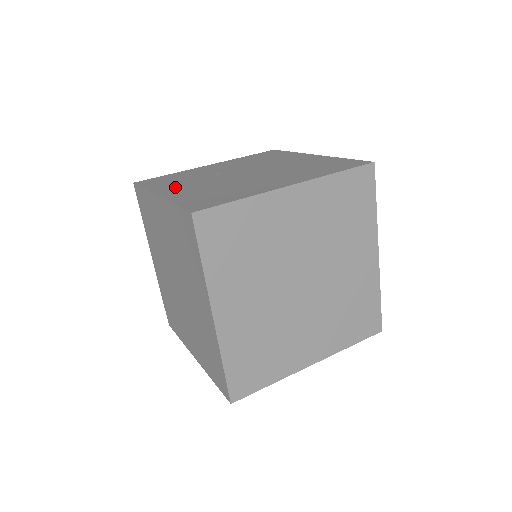
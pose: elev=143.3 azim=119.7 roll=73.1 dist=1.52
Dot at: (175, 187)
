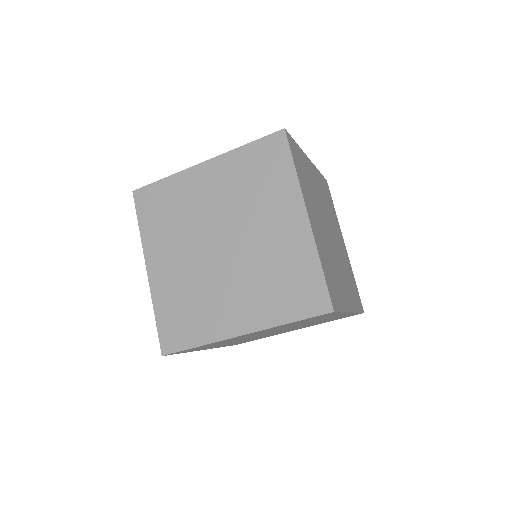
Dot at: occluded
